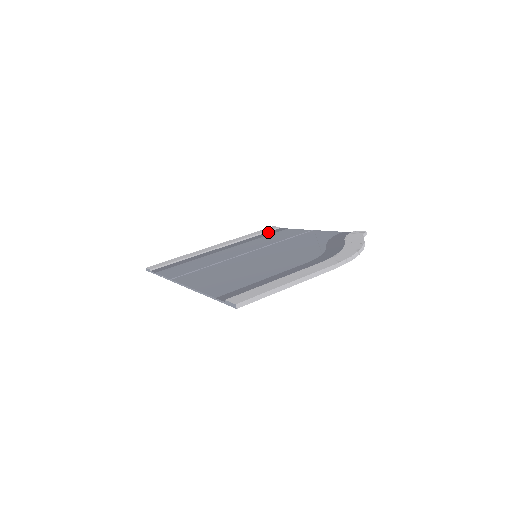
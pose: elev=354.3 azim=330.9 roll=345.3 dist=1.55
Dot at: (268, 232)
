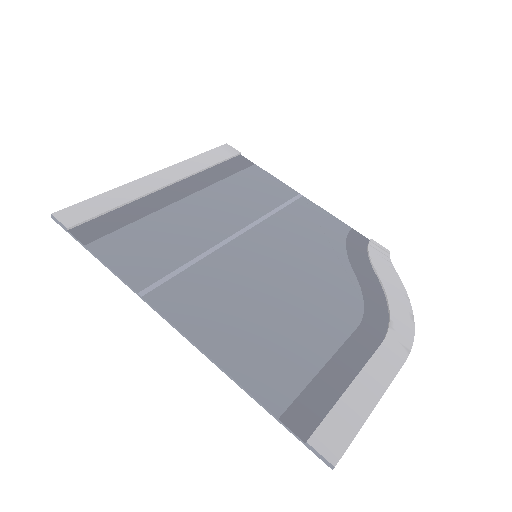
Dot at: (228, 162)
